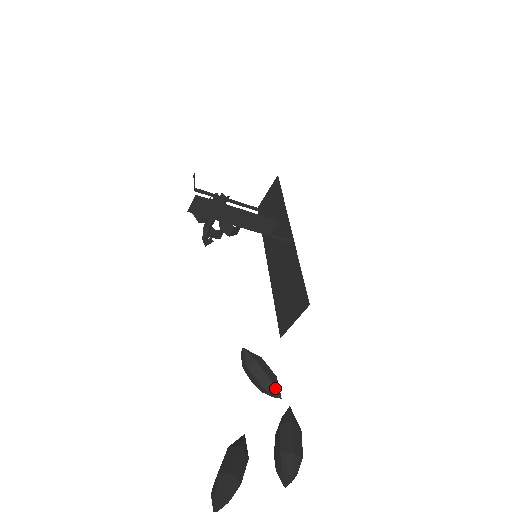
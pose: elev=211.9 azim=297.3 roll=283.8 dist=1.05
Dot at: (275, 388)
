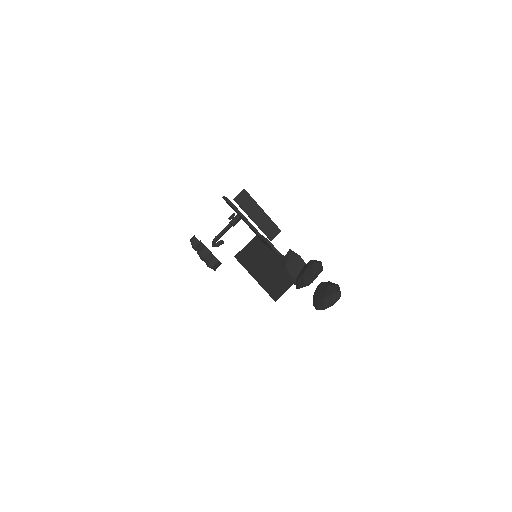
Dot at: occluded
